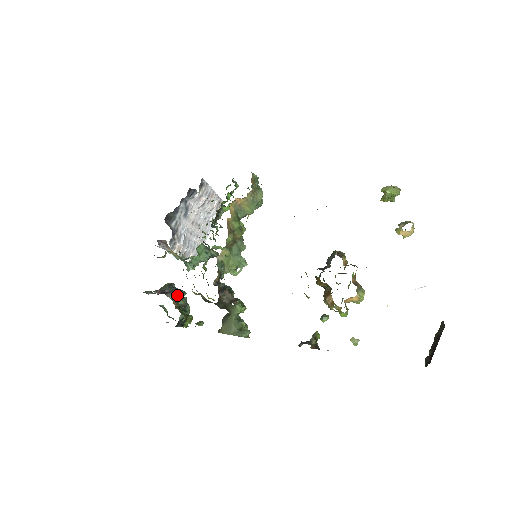
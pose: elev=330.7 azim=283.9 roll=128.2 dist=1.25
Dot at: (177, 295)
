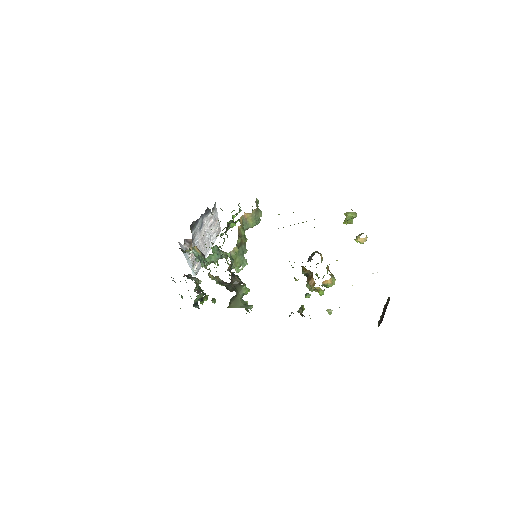
Dot at: (197, 279)
